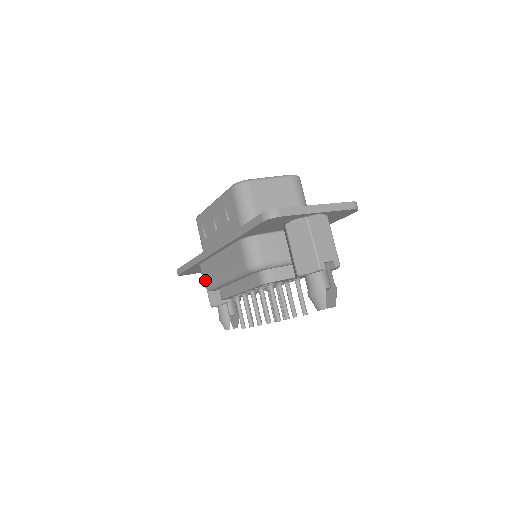
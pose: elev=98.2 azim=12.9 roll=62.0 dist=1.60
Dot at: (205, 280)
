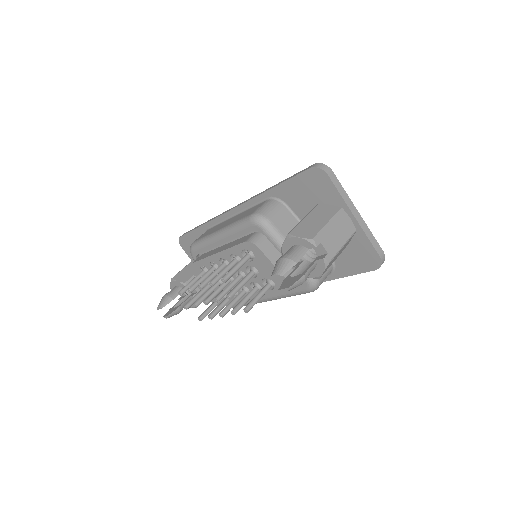
Dot at: (199, 238)
